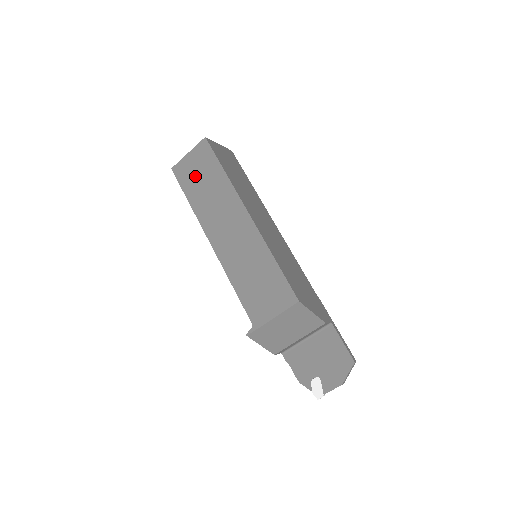
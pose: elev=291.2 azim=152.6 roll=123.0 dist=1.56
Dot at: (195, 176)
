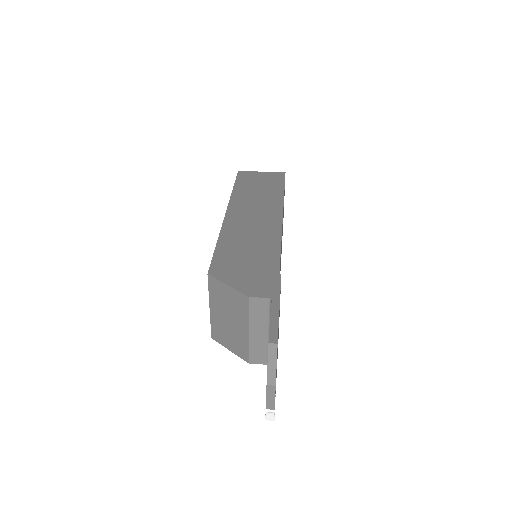
Dot at: occluded
